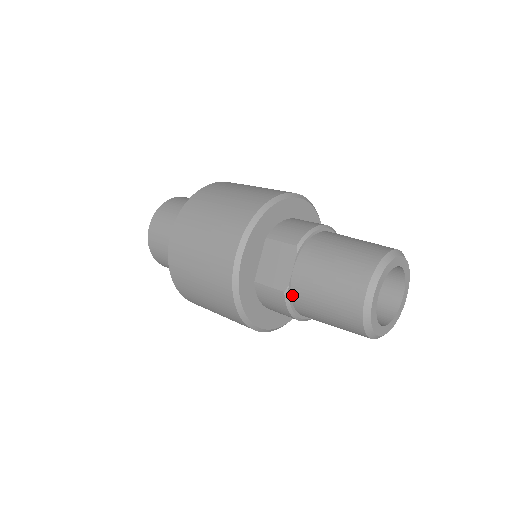
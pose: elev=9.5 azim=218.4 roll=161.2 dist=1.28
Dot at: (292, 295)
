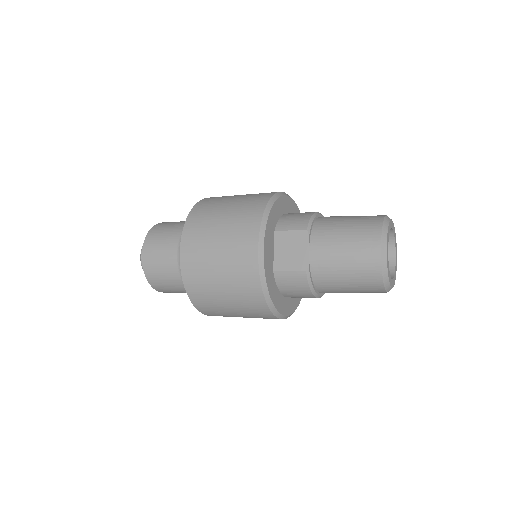
Dot at: (312, 273)
